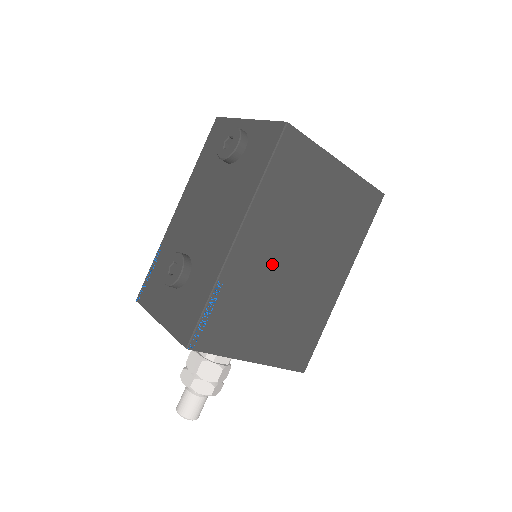
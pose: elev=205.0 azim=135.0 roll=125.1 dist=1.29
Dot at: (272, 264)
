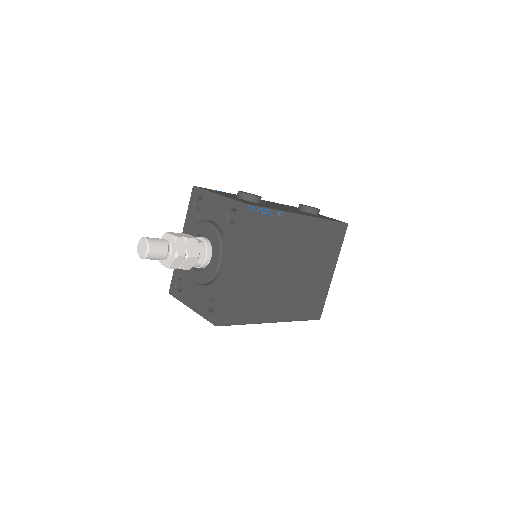
Dot at: (289, 250)
